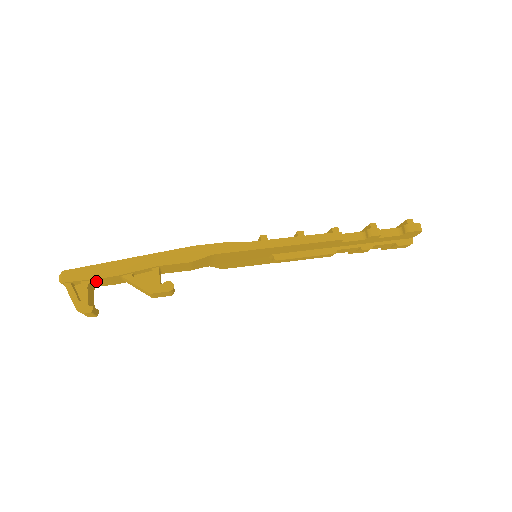
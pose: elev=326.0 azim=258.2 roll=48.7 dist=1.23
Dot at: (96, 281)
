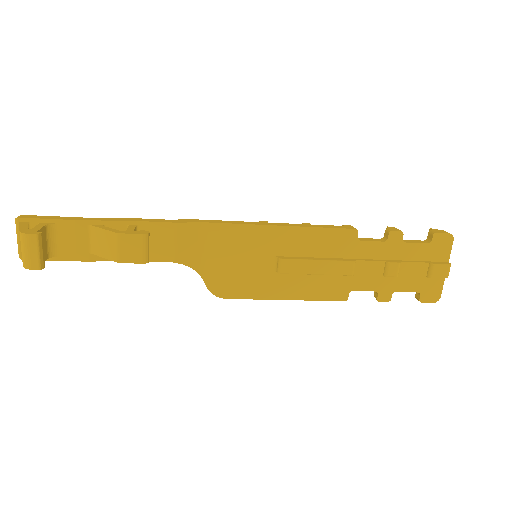
Dot at: (57, 233)
